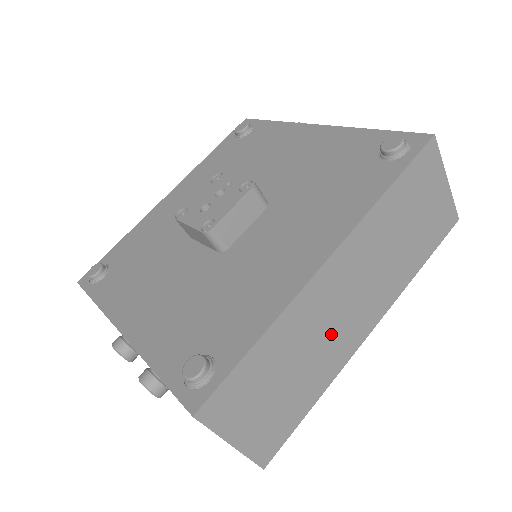
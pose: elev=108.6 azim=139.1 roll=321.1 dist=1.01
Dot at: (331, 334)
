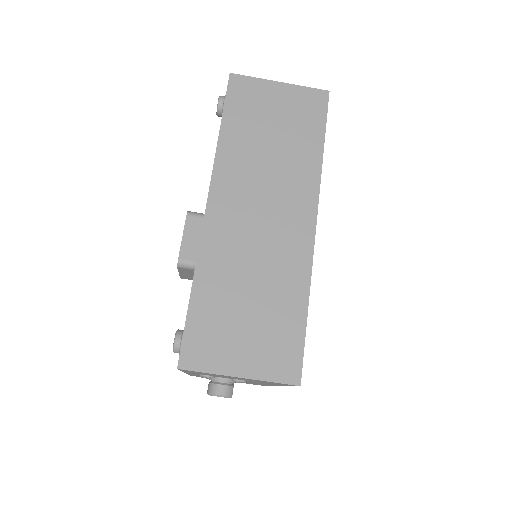
Dot at: (267, 247)
